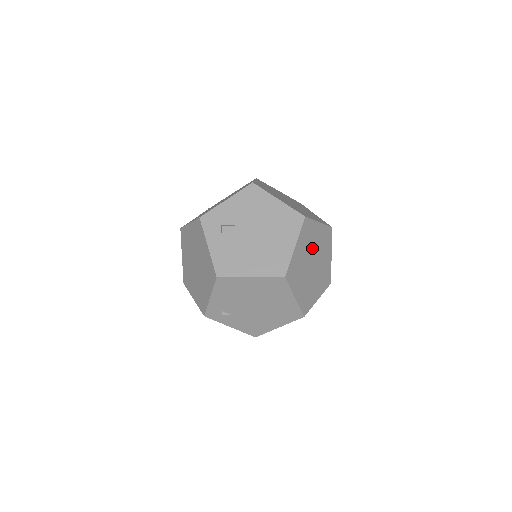
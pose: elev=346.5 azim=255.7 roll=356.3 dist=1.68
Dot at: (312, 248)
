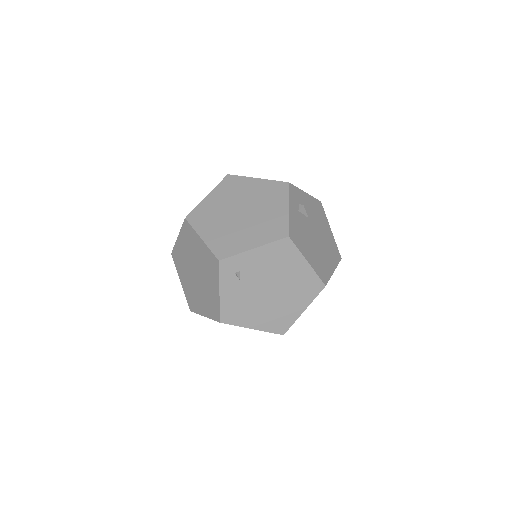
Dot at: occluded
